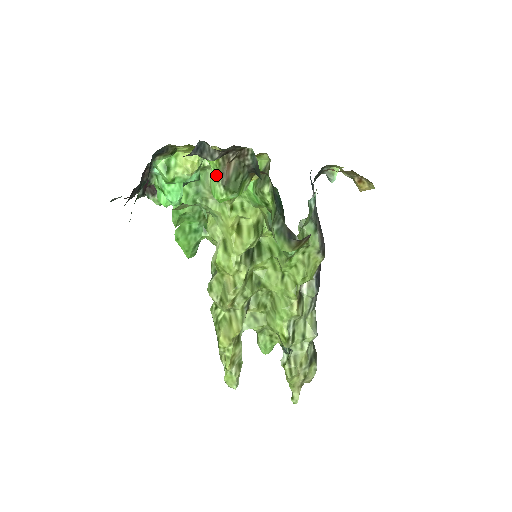
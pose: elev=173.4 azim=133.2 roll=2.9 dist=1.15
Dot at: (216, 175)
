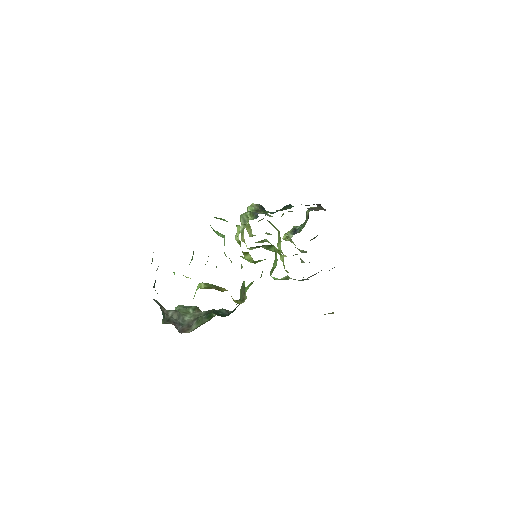
Dot at: occluded
